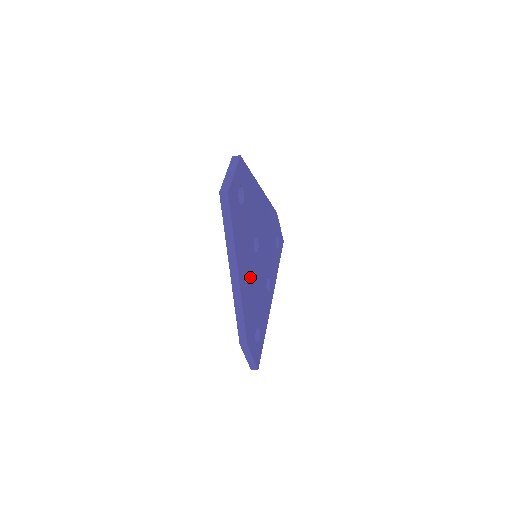
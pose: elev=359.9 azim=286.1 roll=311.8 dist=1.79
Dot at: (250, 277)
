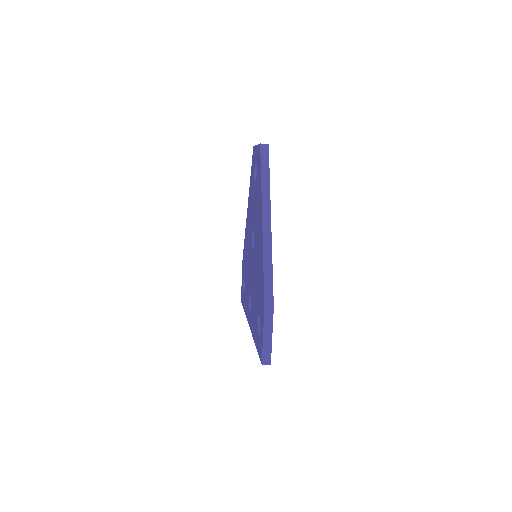
Dot at: occluded
